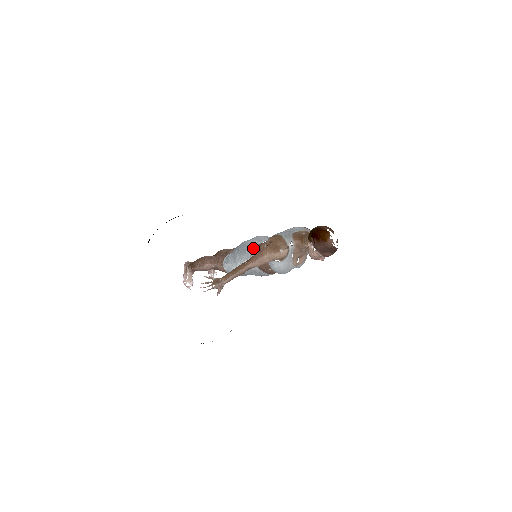
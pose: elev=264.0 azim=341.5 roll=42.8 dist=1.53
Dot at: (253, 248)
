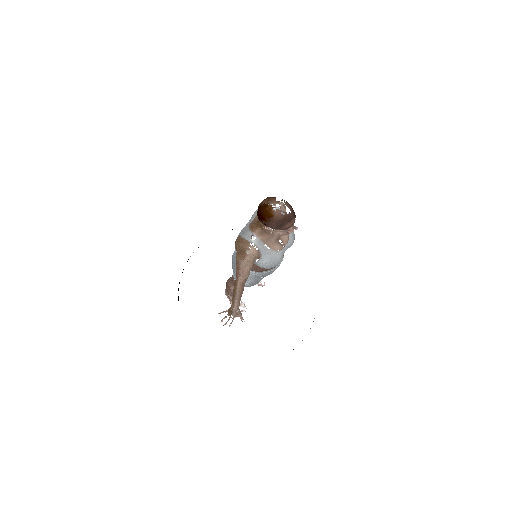
Dot at: occluded
